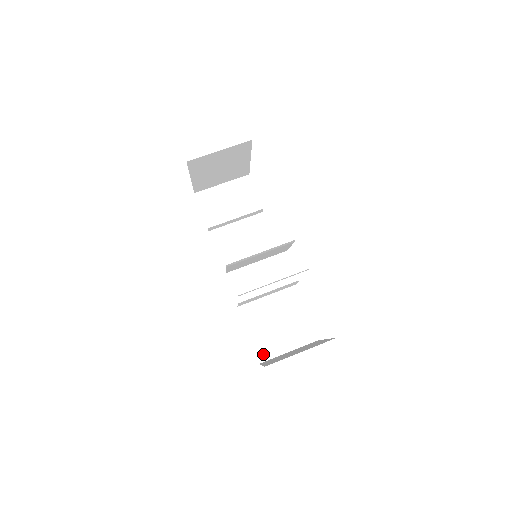
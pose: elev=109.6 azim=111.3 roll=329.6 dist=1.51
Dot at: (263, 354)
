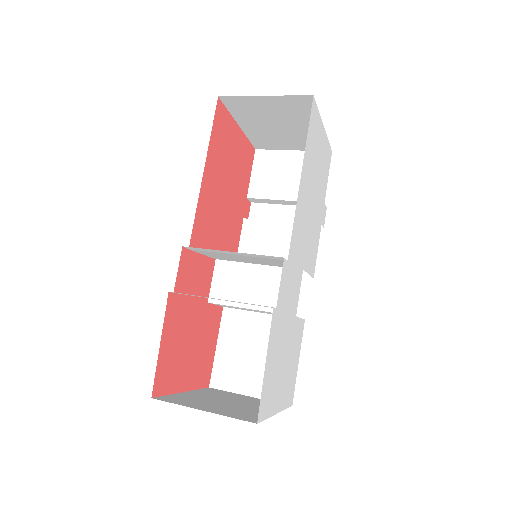
Dot at: (220, 379)
